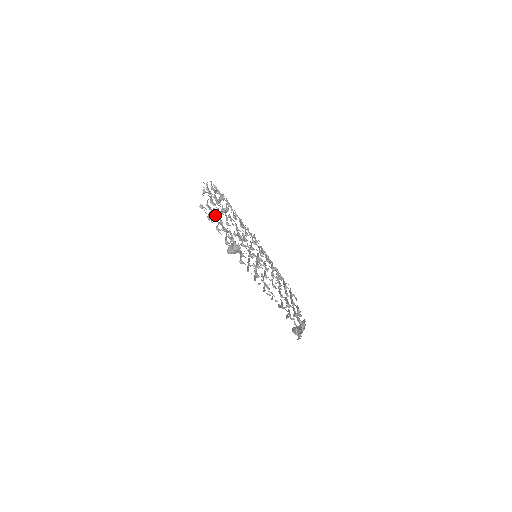
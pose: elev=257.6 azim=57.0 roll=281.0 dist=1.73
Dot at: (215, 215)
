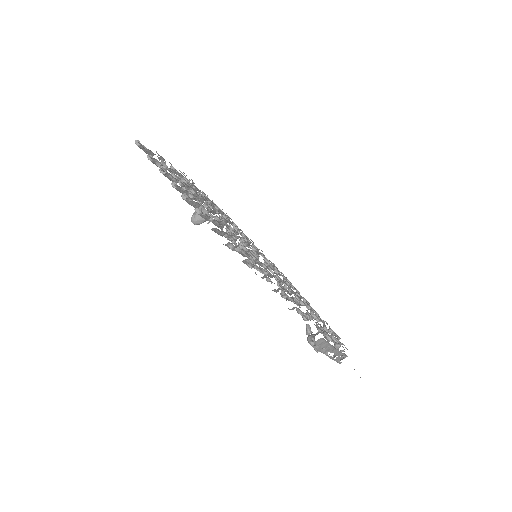
Dot at: (169, 169)
